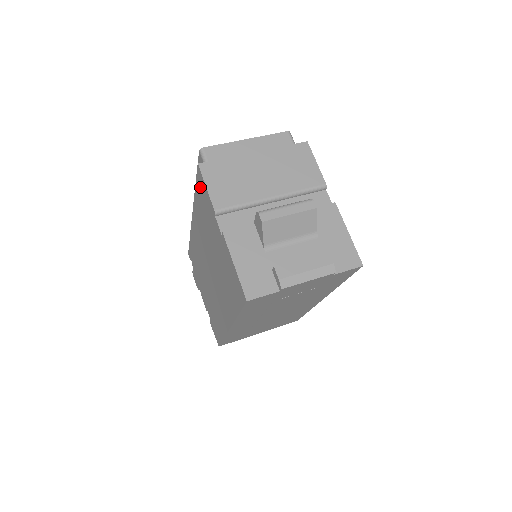
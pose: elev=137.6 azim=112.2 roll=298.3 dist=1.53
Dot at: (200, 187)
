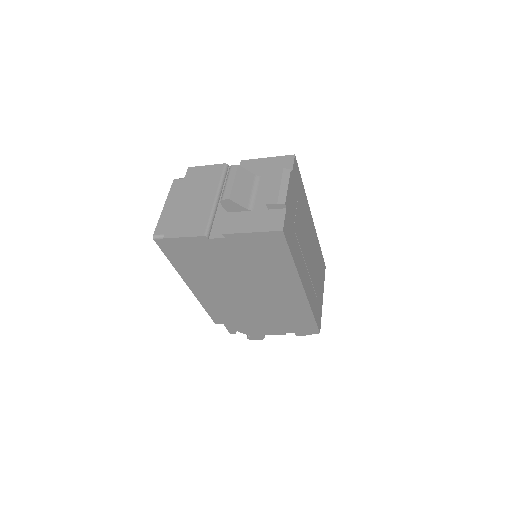
Dot at: (181, 250)
